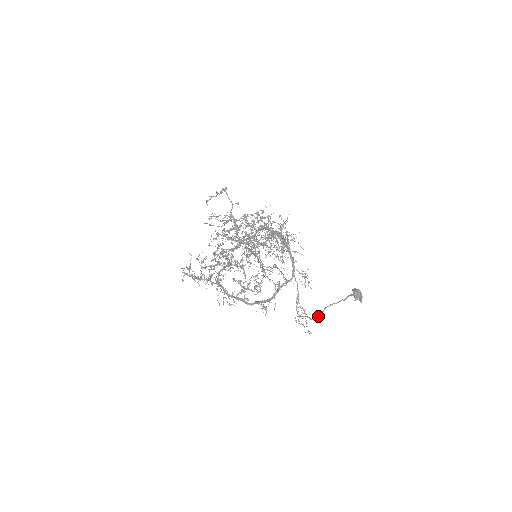
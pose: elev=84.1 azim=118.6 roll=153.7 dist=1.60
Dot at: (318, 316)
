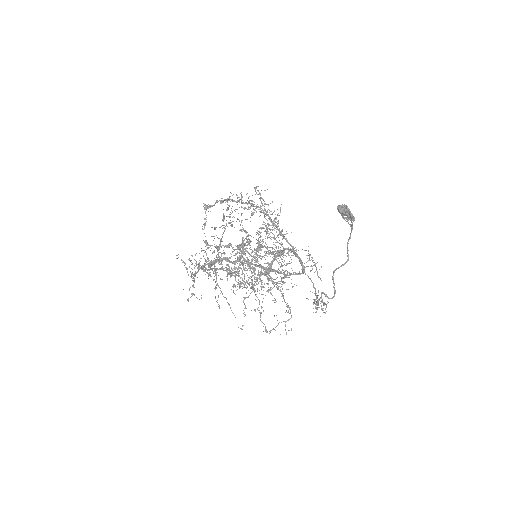
Dot at: (334, 288)
